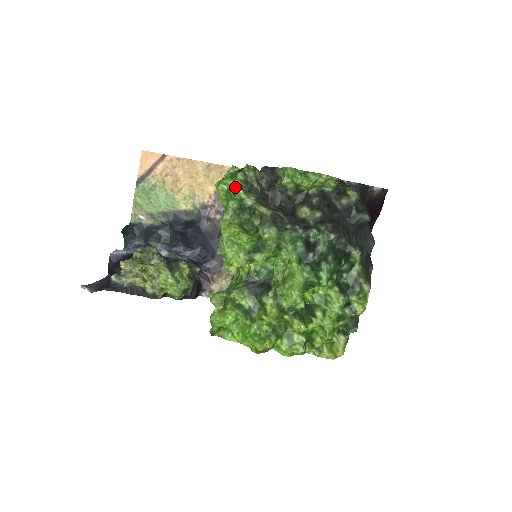
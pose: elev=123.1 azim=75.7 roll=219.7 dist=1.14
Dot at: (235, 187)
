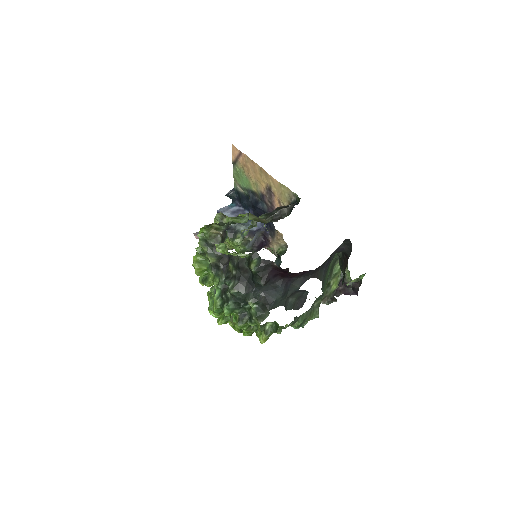
Dot at: (199, 240)
